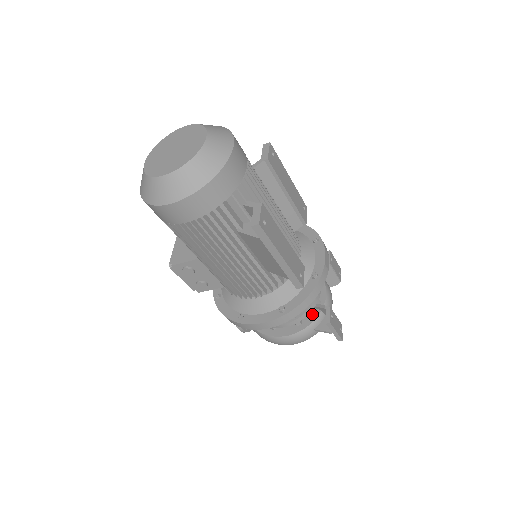
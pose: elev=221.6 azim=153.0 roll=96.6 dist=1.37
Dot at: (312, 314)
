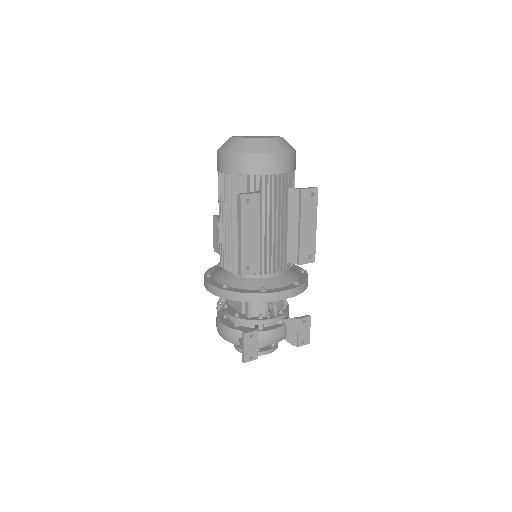
Dot at: (249, 328)
